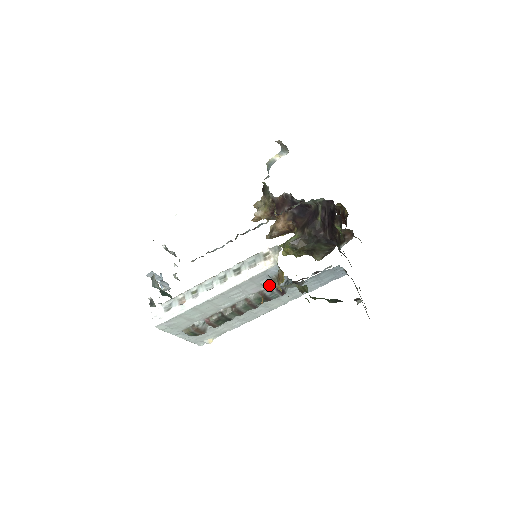
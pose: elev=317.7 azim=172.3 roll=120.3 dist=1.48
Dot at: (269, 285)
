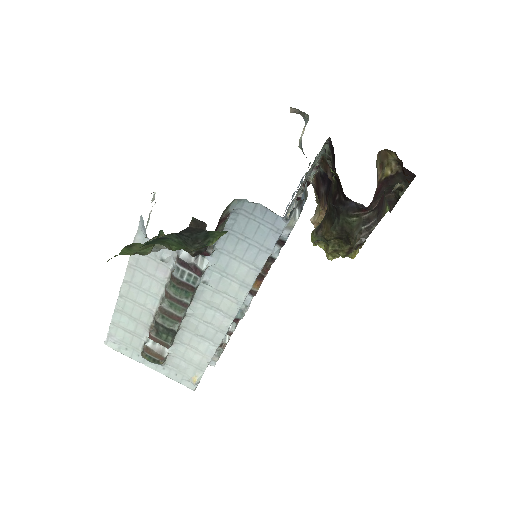
Dot at: occluded
